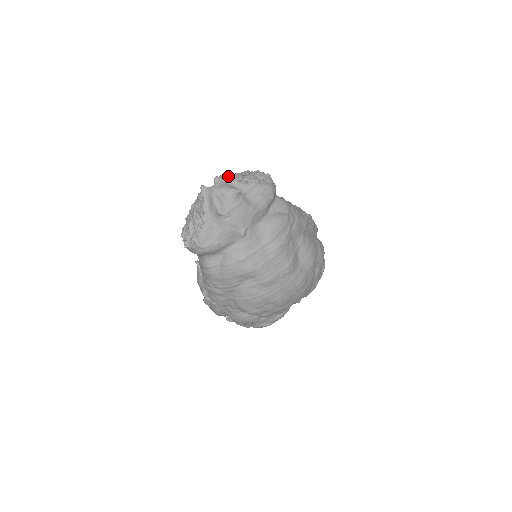
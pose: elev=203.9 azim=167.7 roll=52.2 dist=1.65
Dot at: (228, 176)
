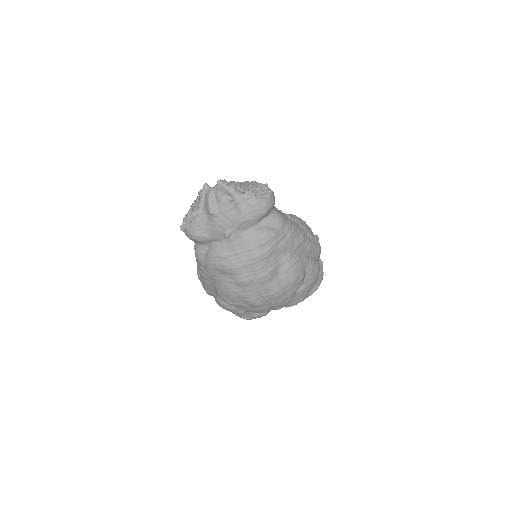
Dot at: (231, 182)
